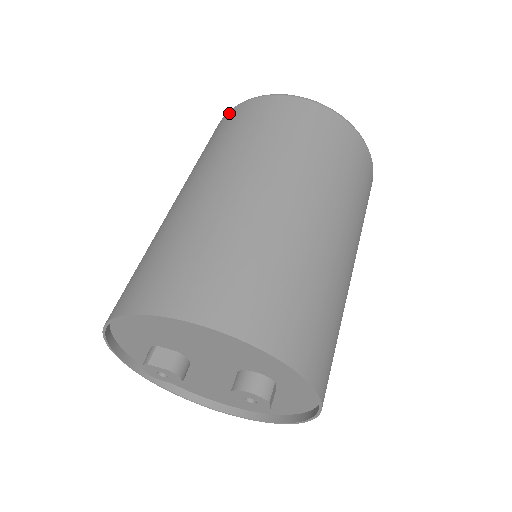
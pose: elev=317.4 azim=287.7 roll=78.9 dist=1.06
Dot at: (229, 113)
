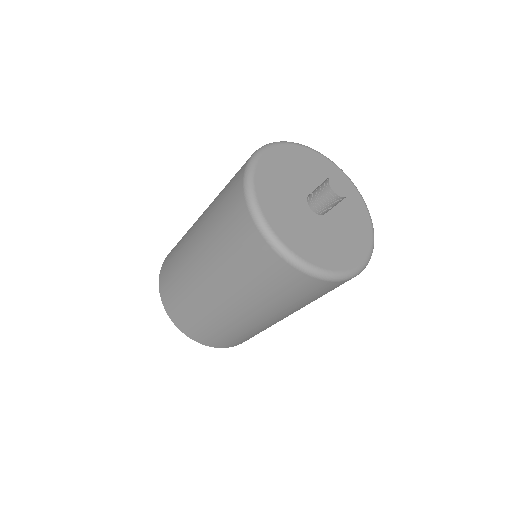
Dot at: (240, 177)
